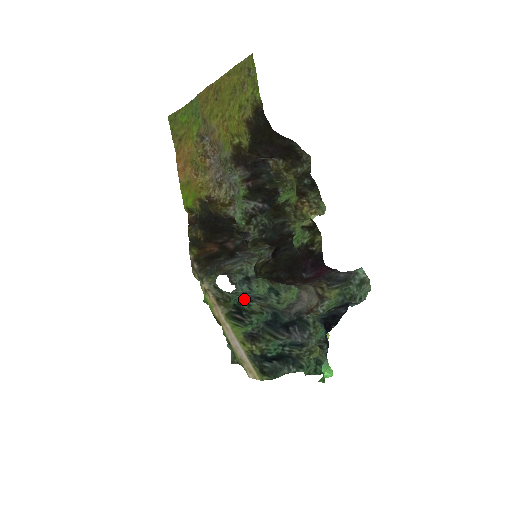
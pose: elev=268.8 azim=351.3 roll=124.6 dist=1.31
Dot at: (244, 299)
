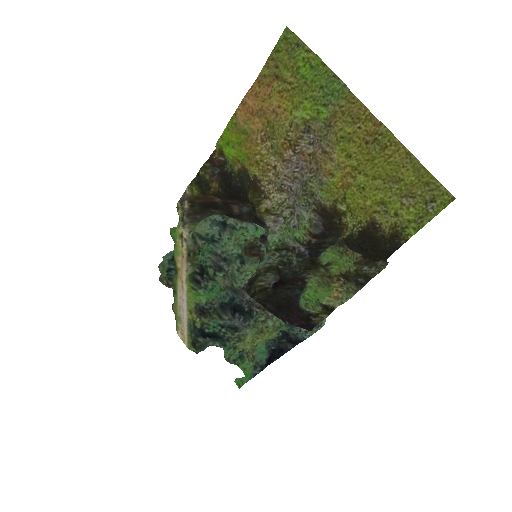
Dot at: (214, 266)
